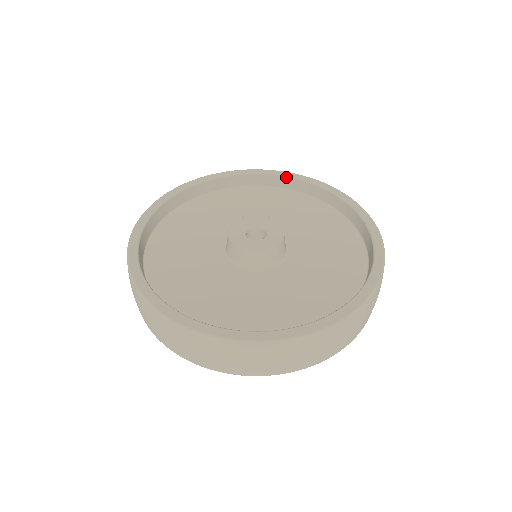
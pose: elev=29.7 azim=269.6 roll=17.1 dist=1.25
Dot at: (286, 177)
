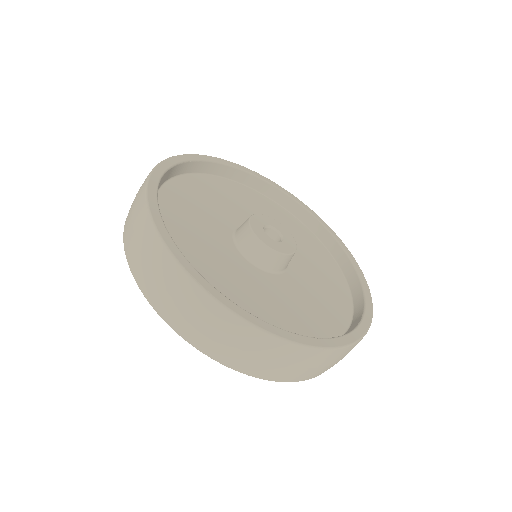
Dot at: (230, 166)
